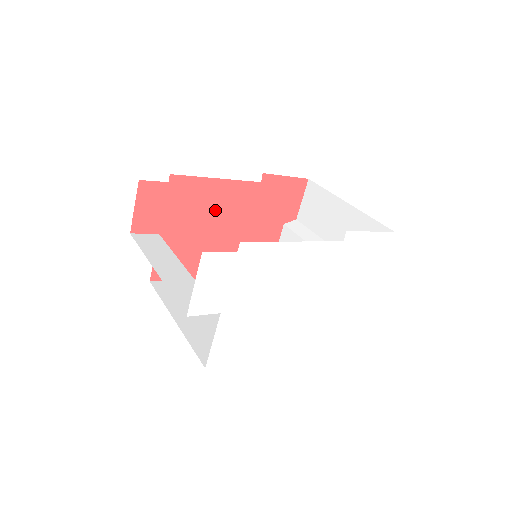
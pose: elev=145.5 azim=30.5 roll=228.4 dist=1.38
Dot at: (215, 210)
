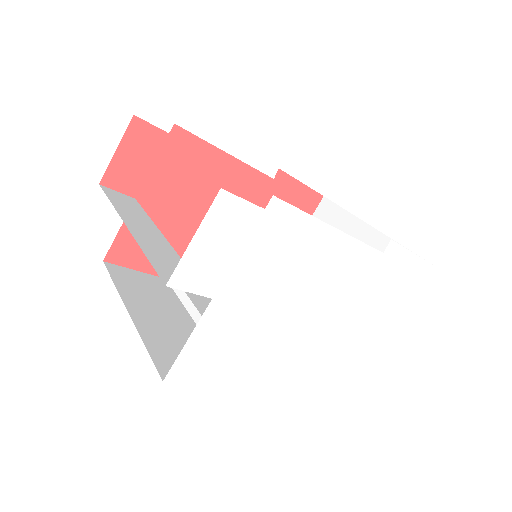
Dot at: (212, 194)
